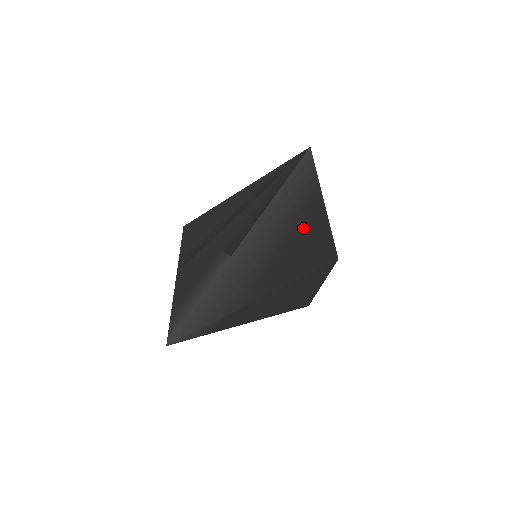
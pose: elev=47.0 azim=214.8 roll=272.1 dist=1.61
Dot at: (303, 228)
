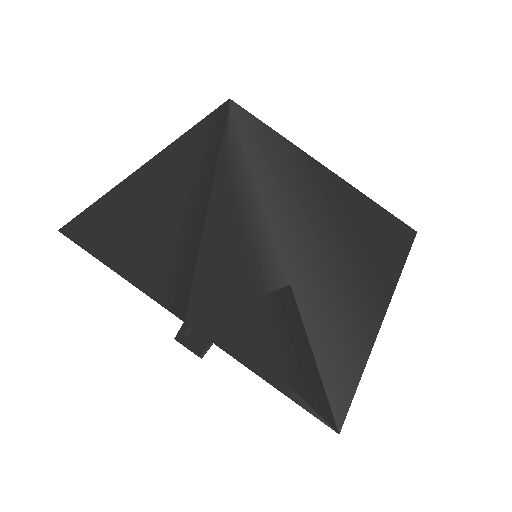
Dot at: (347, 206)
